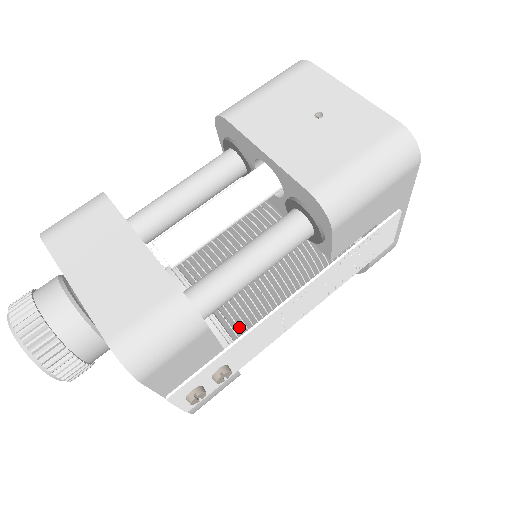
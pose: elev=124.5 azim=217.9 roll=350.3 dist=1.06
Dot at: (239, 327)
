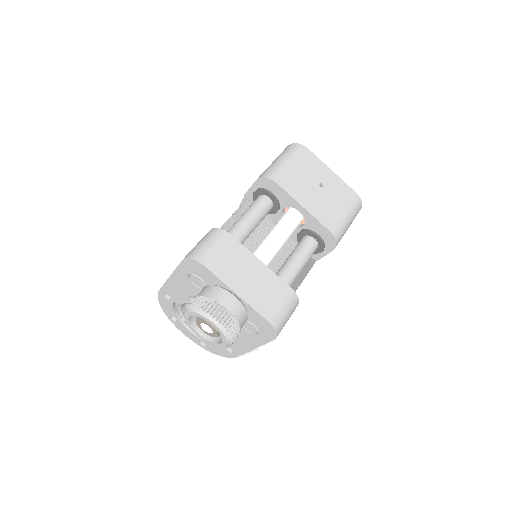
Dot at: occluded
